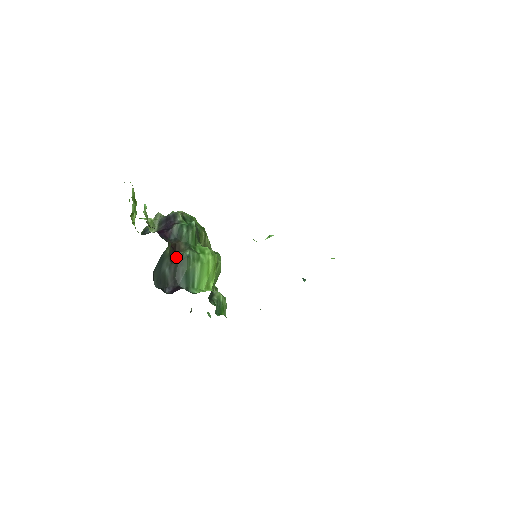
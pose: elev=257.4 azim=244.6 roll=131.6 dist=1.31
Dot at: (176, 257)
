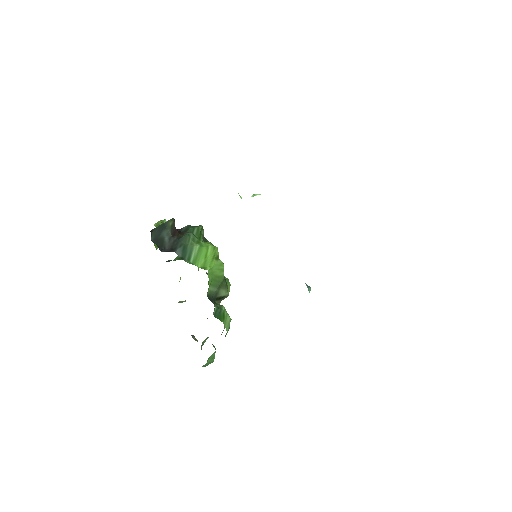
Dot at: (178, 236)
